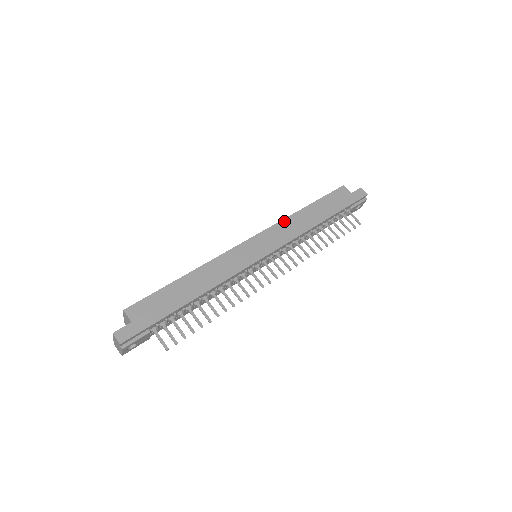
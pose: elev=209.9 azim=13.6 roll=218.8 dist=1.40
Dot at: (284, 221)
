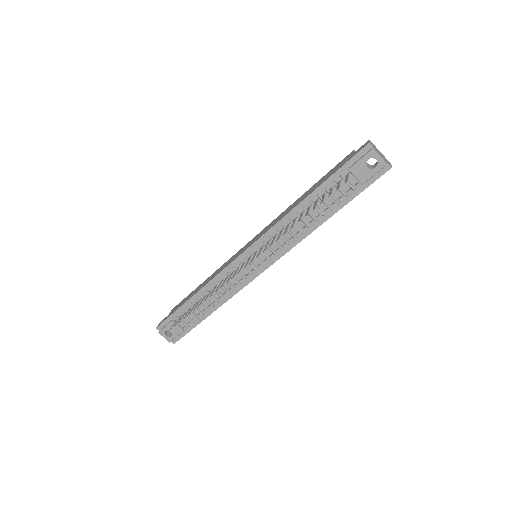
Dot at: (279, 215)
